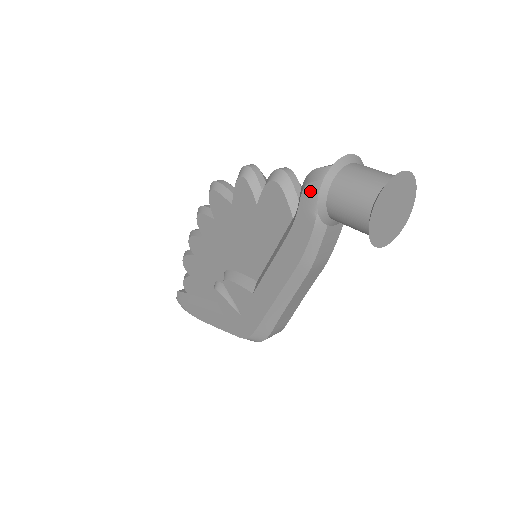
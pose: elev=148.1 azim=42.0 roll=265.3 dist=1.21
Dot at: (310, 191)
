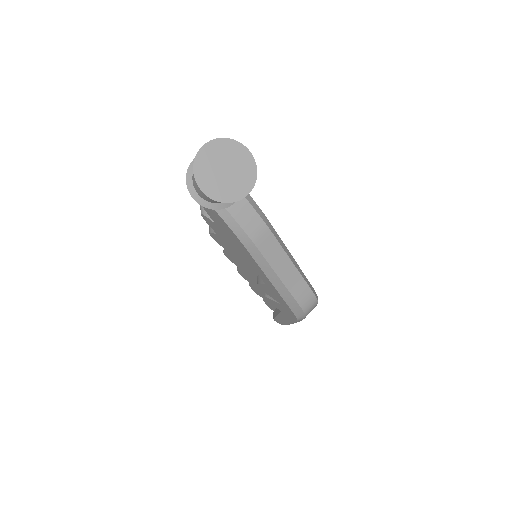
Dot at: occluded
